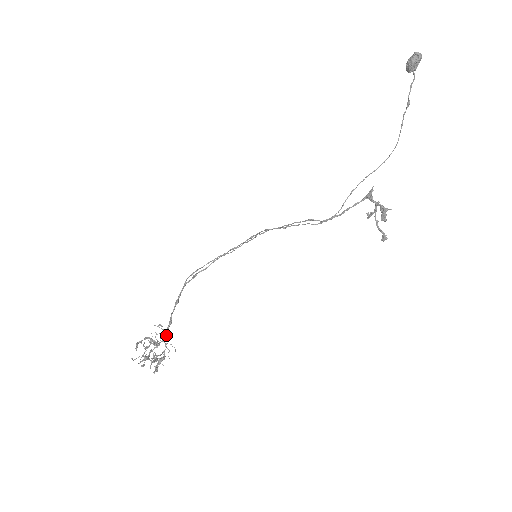
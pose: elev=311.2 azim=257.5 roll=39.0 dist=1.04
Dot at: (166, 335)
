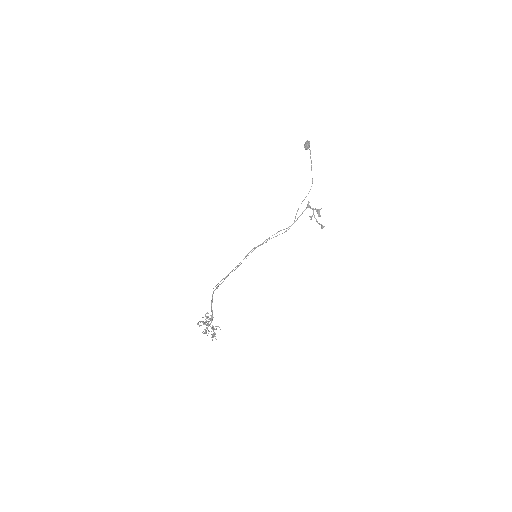
Dot at: occluded
